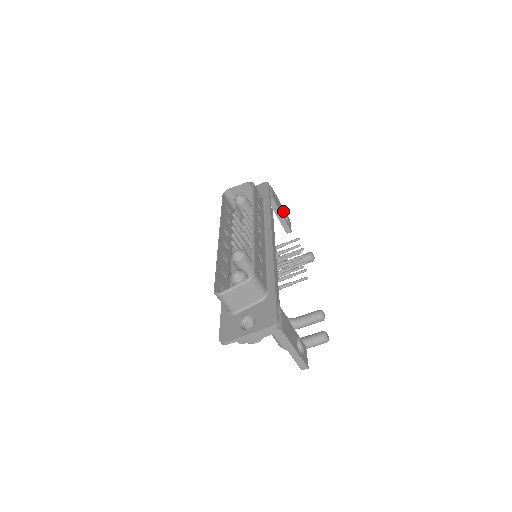
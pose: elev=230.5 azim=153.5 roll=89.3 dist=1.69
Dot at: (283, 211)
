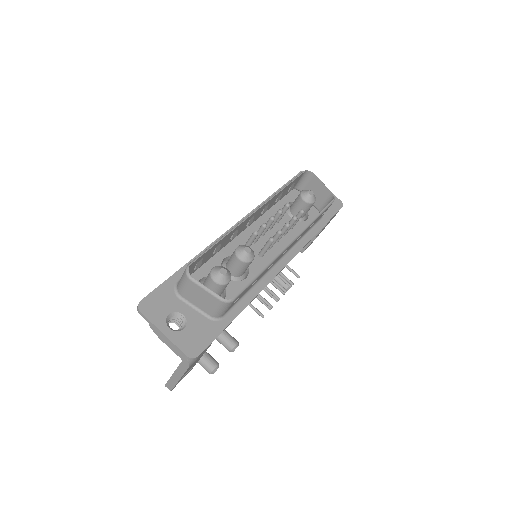
Dot at: occluded
